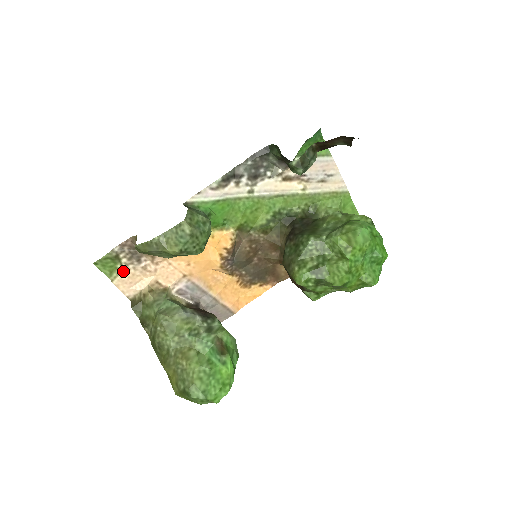
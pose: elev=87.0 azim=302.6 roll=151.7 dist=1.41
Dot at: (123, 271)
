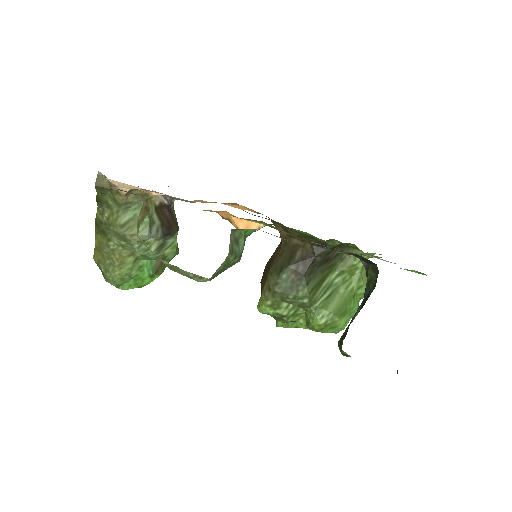
Dot at: occluded
